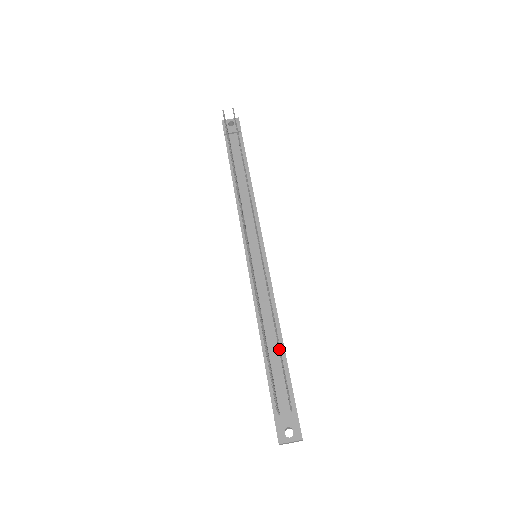
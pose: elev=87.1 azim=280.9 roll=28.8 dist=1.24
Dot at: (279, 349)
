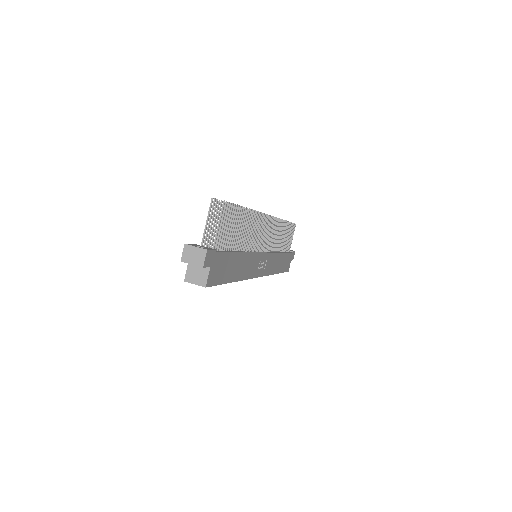
Dot at: (240, 208)
